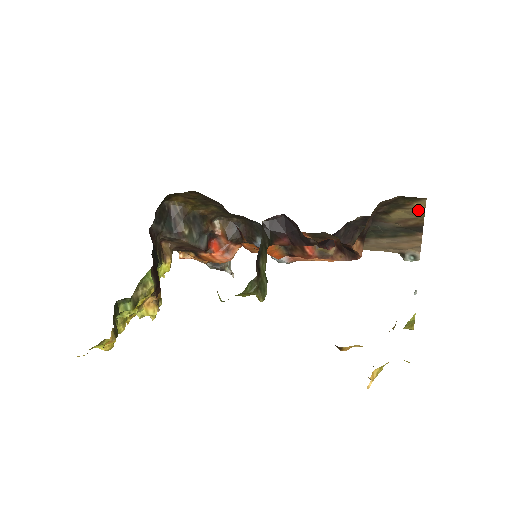
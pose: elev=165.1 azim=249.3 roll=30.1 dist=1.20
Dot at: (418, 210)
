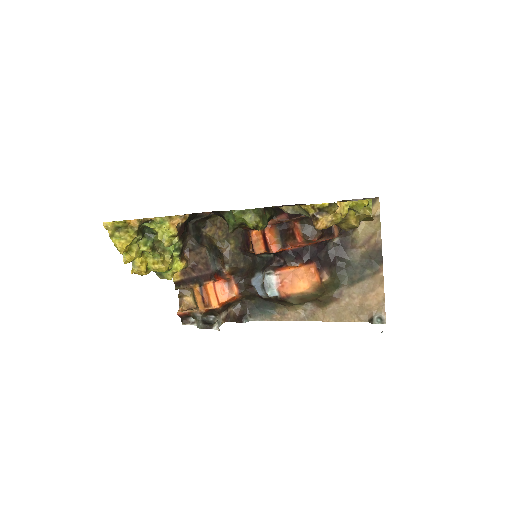
Dot at: (376, 217)
